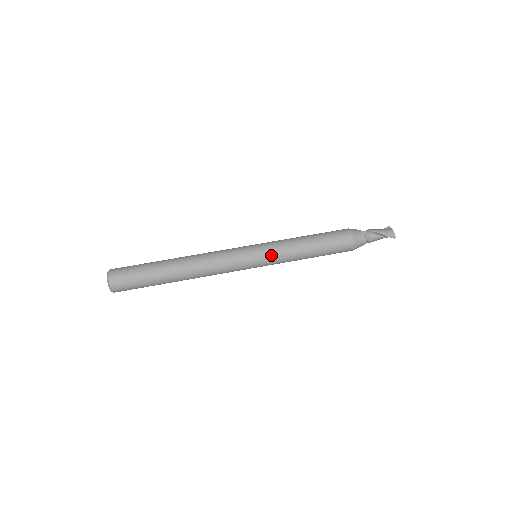
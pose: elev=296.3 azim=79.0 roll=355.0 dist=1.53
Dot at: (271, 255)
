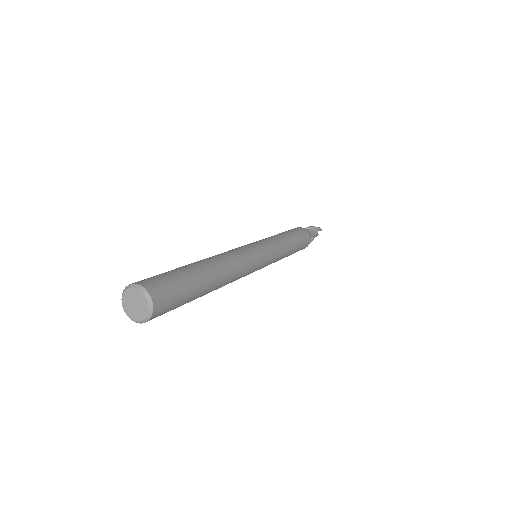
Dot at: (268, 241)
